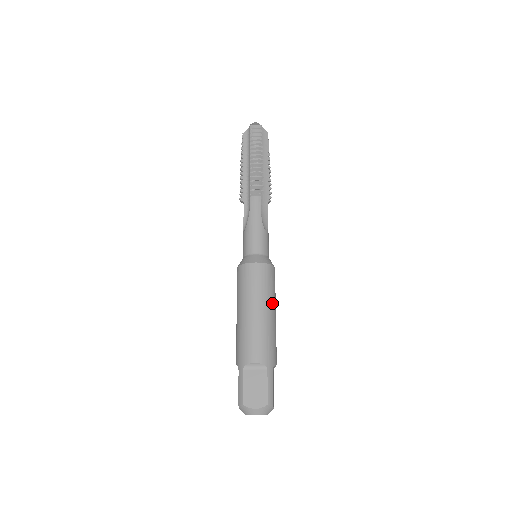
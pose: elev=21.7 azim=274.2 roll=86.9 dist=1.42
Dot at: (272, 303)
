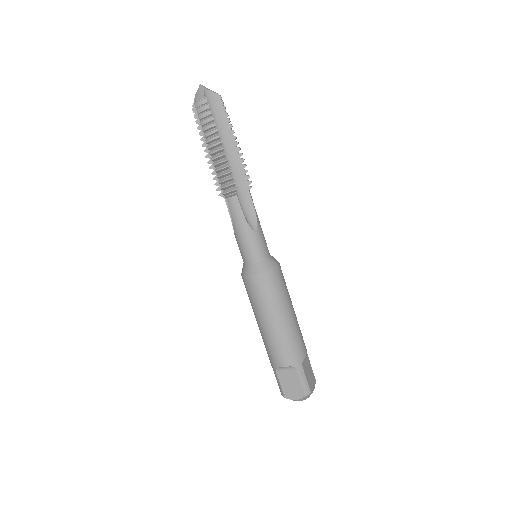
Dot at: (284, 307)
